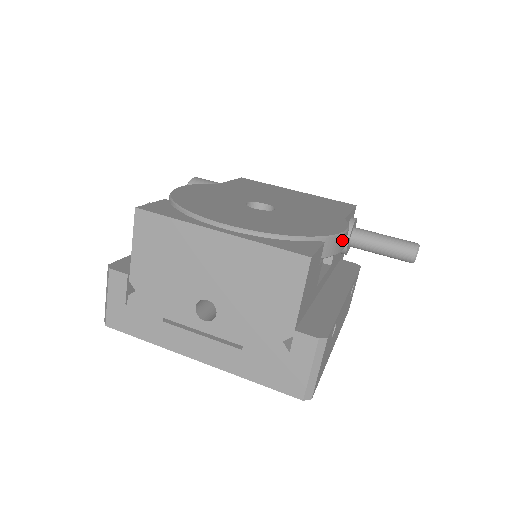
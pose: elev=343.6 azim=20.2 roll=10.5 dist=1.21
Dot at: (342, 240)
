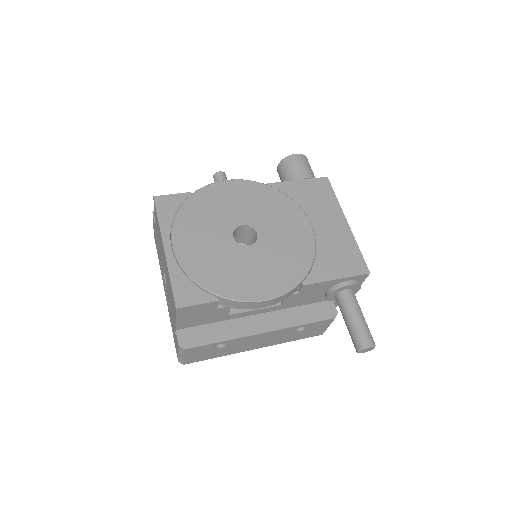
Dot at: (252, 304)
